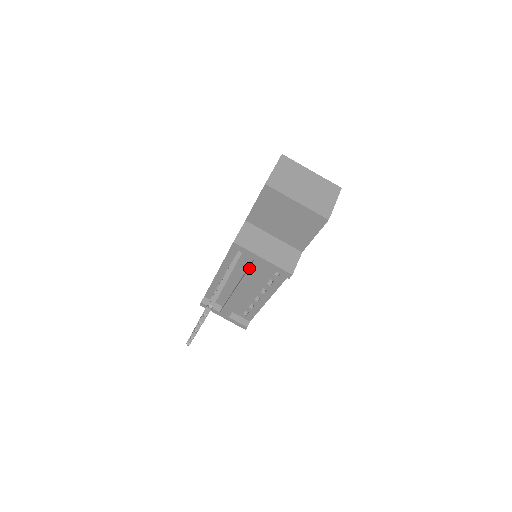
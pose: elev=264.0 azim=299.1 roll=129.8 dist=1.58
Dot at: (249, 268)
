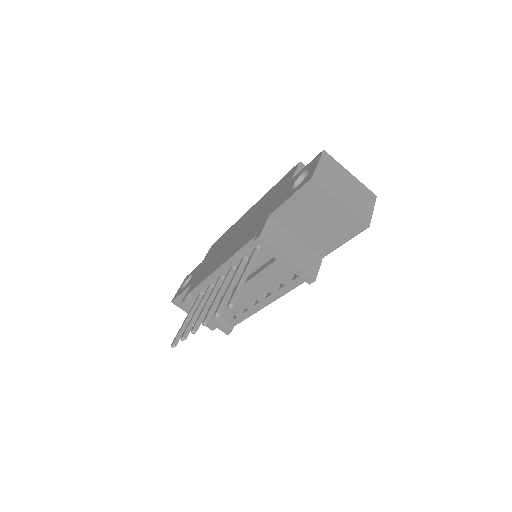
Dot at: (265, 268)
